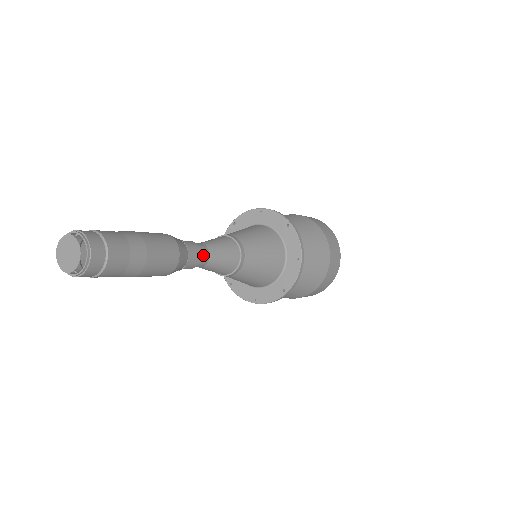
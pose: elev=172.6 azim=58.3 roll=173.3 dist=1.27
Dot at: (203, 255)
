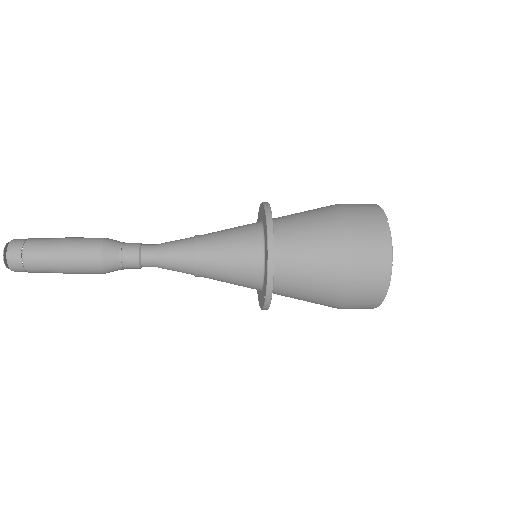
Dot at: (145, 264)
